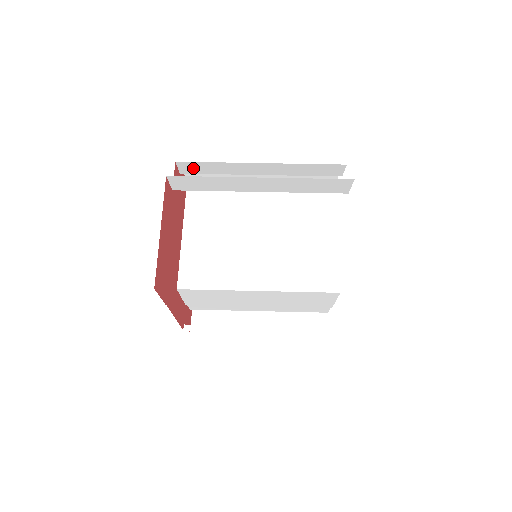
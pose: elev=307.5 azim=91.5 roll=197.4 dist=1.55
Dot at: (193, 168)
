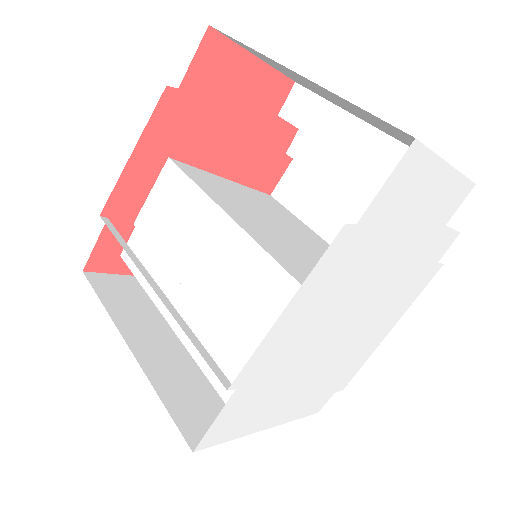
Dot at: (304, 149)
